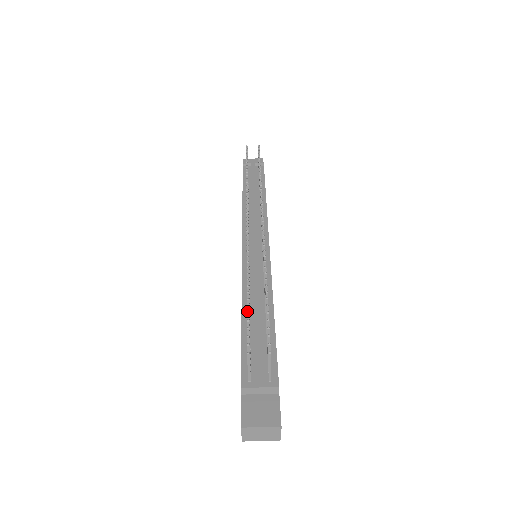
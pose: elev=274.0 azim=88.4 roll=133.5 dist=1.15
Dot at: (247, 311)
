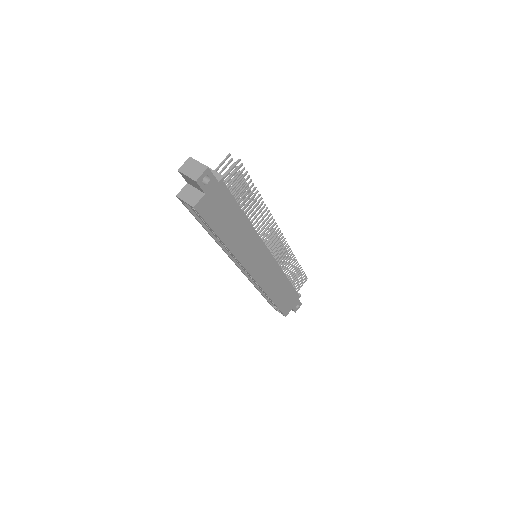
Dot at: (241, 181)
